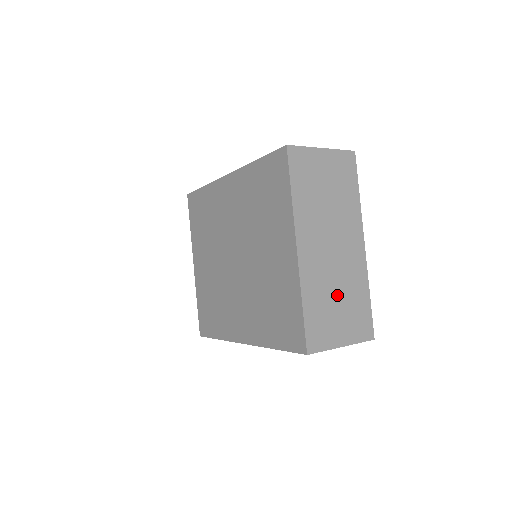
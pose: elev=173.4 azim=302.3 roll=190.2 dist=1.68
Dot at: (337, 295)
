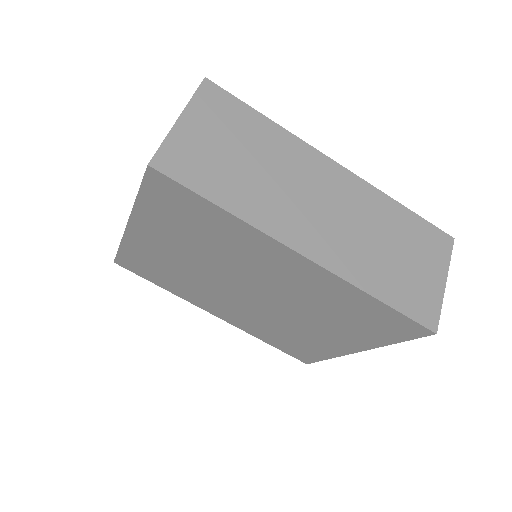
Dot at: occluded
